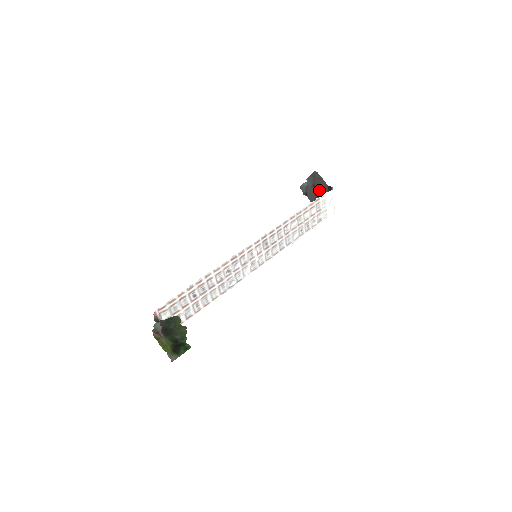
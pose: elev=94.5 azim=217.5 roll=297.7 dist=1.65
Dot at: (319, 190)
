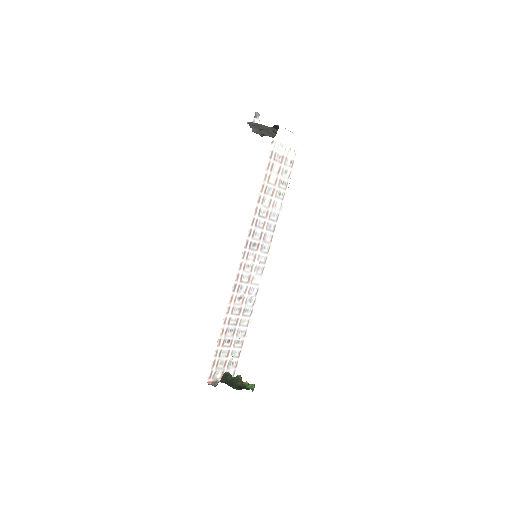
Dot at: (269, 131)
